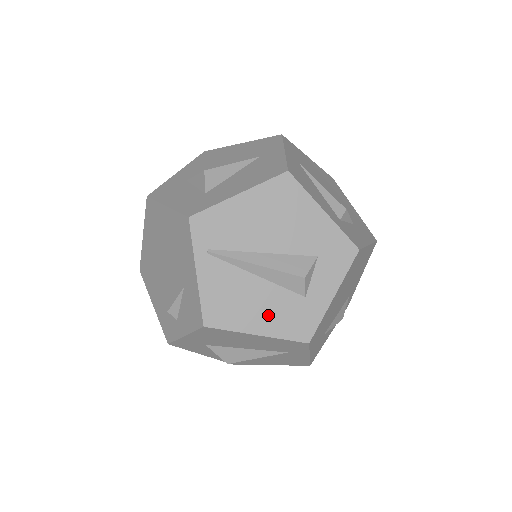
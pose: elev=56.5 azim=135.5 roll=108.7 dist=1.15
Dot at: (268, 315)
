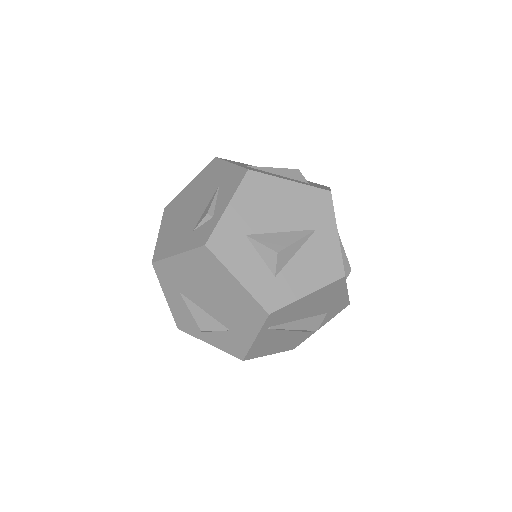
Dot at: (282, 345)
